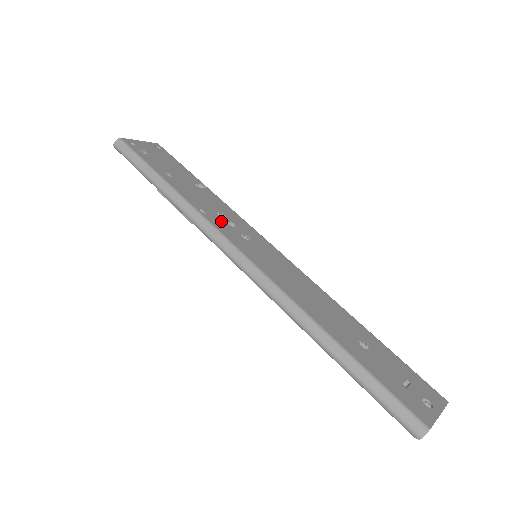
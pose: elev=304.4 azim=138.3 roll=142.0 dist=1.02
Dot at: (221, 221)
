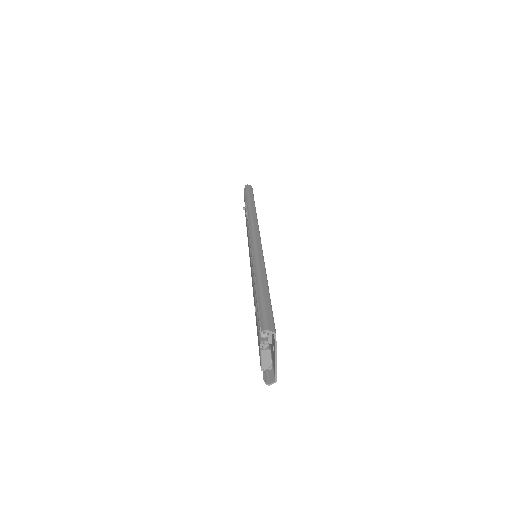
Dot at: occluded
